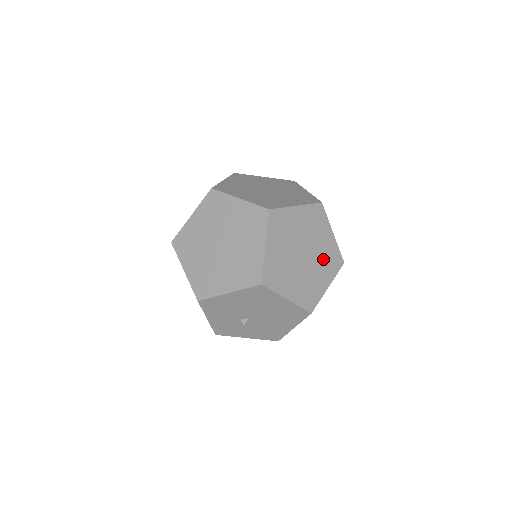
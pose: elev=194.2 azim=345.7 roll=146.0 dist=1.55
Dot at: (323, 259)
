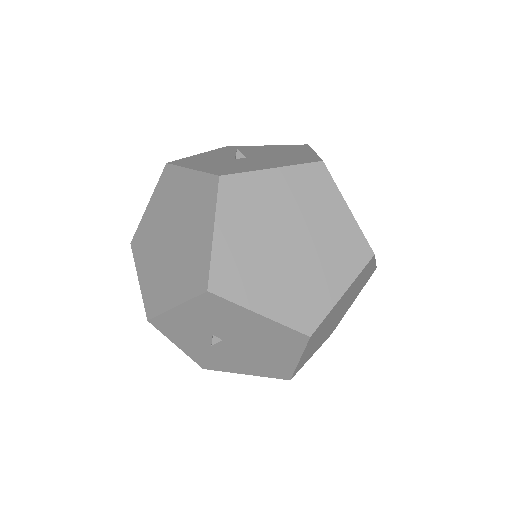
Dot at: (334, 325)
